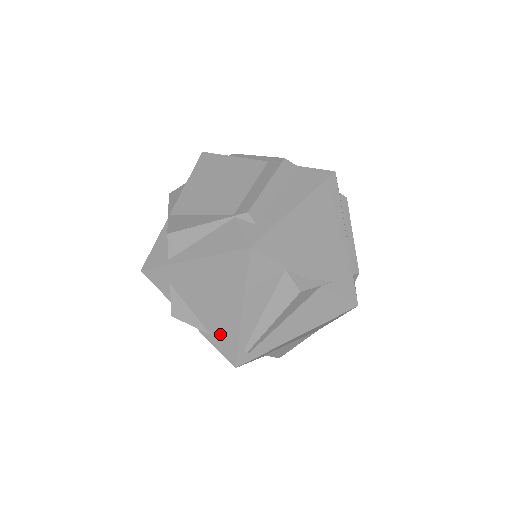
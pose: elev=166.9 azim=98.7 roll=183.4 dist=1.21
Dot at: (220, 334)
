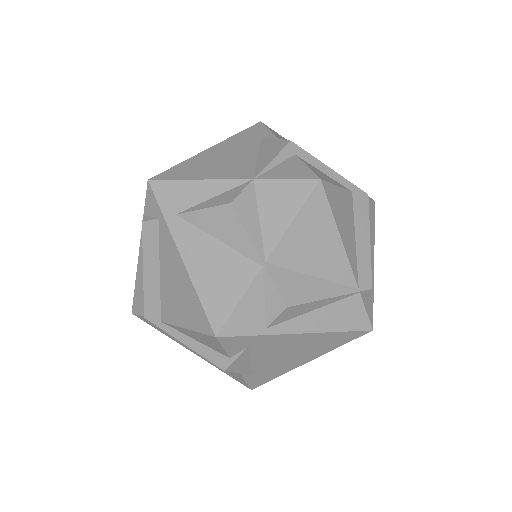
Dot at: (264, 374)
